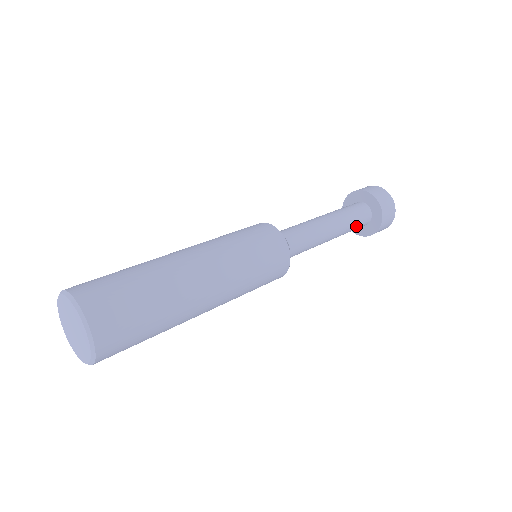
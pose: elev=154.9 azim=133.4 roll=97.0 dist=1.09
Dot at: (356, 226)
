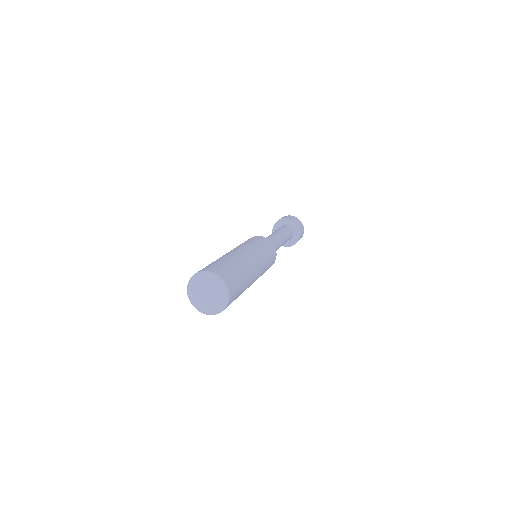
Dot at: occluded
